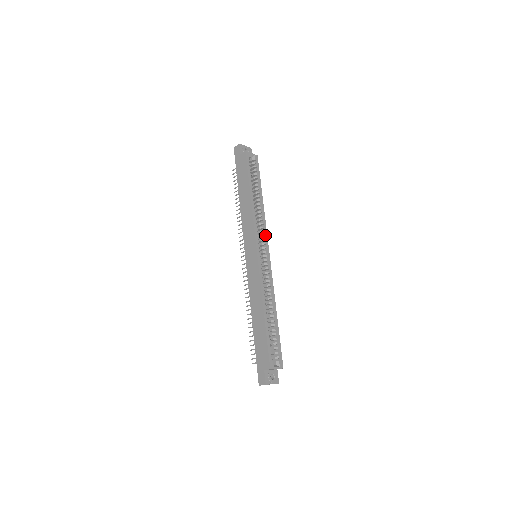
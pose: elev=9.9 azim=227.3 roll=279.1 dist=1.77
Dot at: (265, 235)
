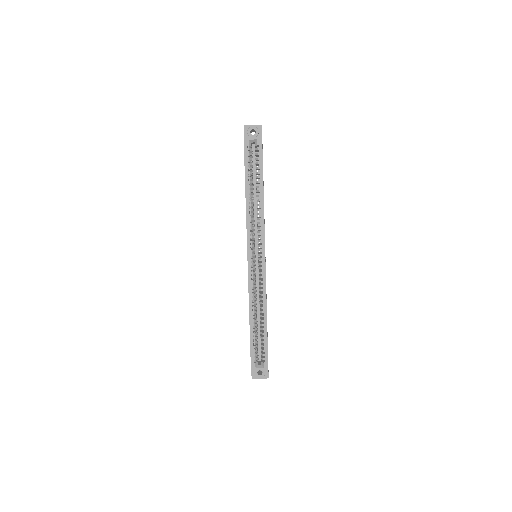
Dot at: (262, 236)
